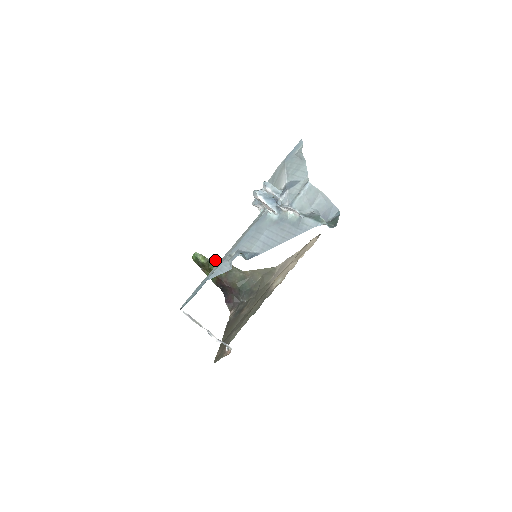
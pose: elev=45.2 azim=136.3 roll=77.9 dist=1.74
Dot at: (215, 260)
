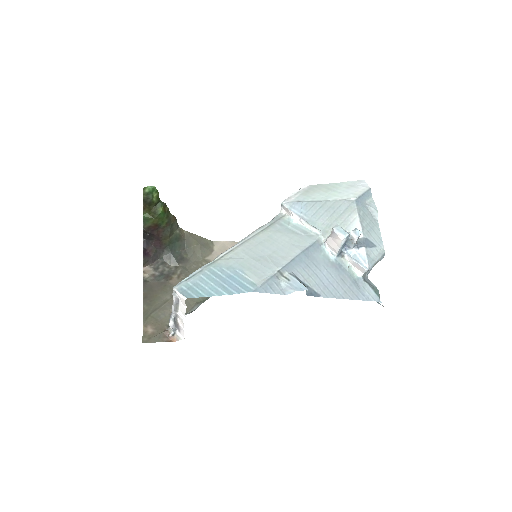
Dot at: (166, 205)
